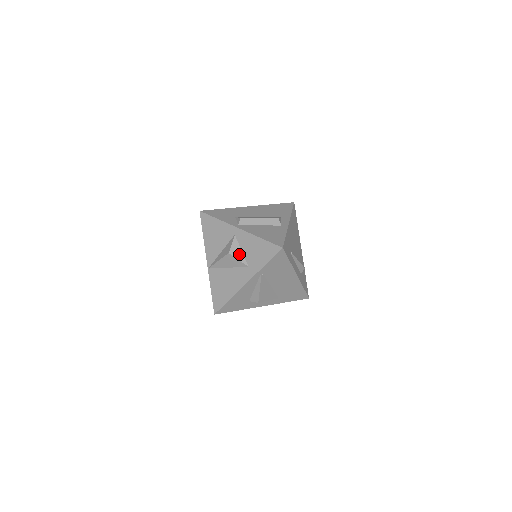
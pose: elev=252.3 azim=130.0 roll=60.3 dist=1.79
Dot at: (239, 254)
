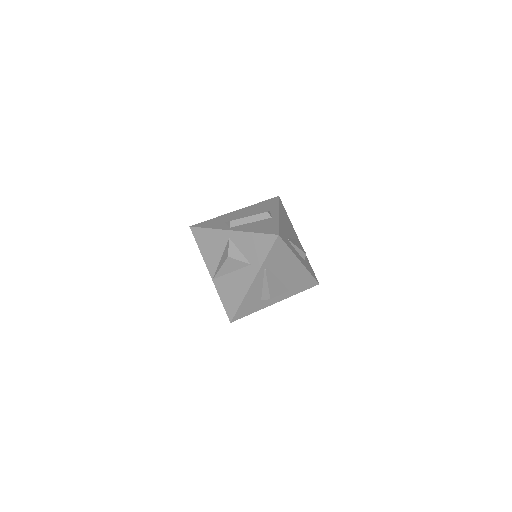
Dot at: (238, 255)
